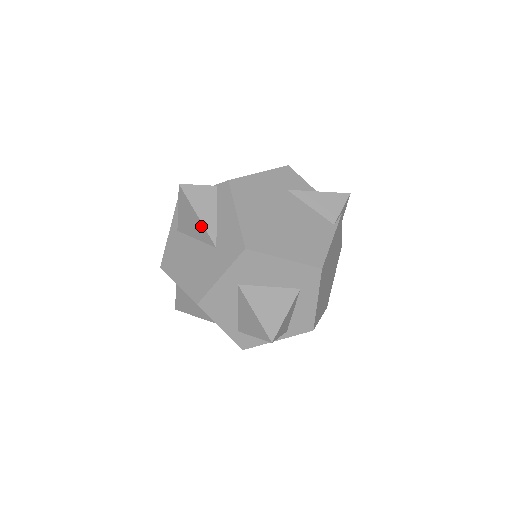
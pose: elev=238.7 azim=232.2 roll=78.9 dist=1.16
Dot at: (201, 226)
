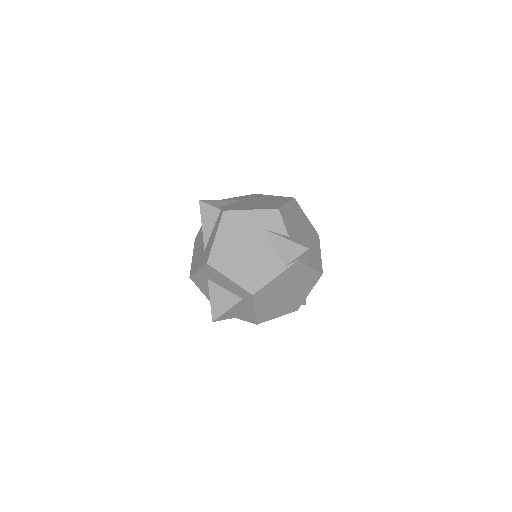
Dot at: (203, 233)
